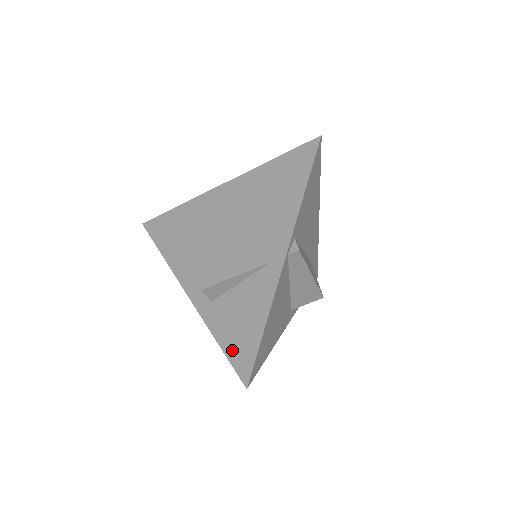
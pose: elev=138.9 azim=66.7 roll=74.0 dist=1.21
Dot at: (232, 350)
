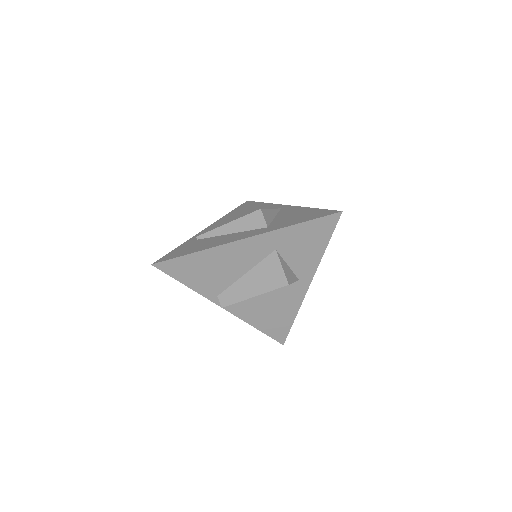
Dot at: (311, 218)
